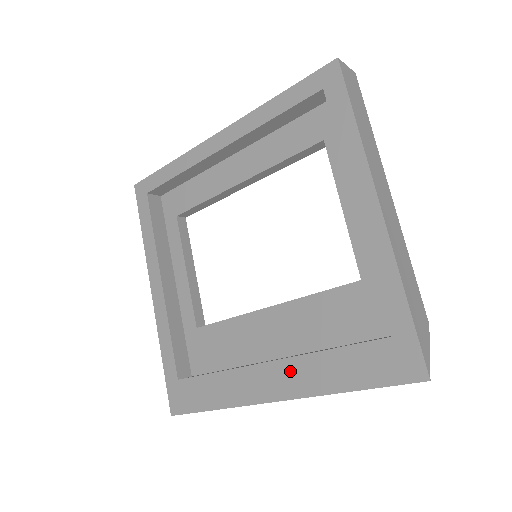
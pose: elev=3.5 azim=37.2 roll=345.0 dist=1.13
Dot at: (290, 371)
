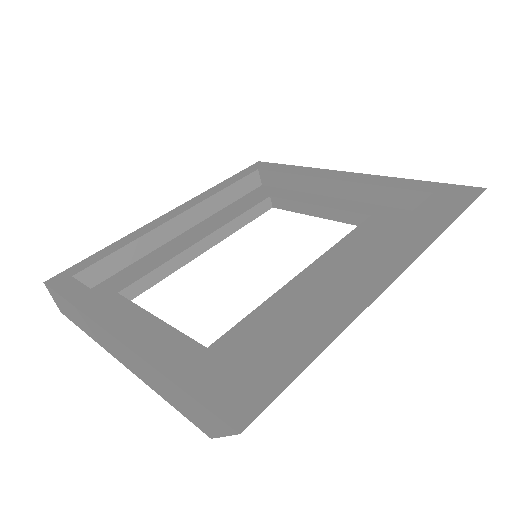
Dot at: (382, 253)
